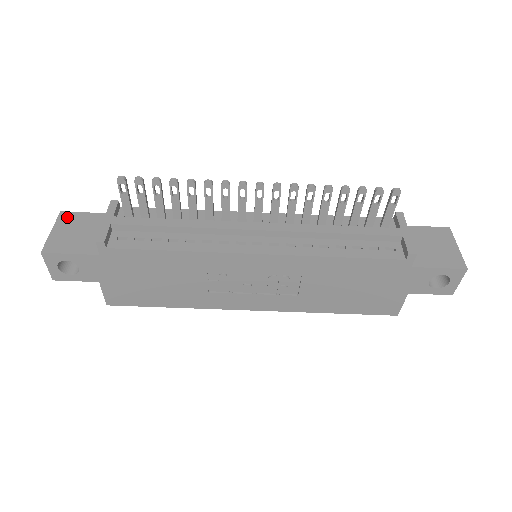
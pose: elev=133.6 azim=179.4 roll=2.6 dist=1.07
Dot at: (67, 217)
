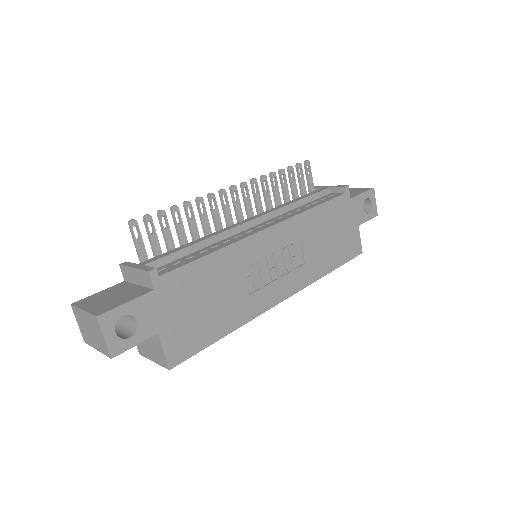
Dot at: (84, 301)
